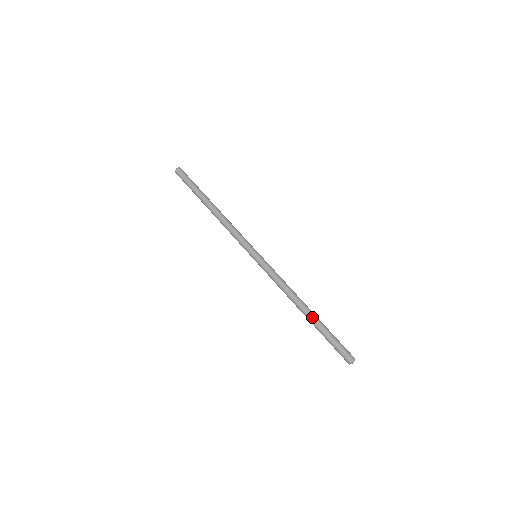
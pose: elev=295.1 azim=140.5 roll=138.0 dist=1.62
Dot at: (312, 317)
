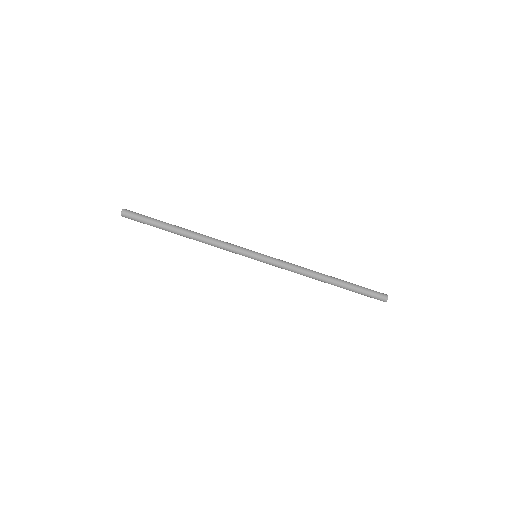
Dot at: (336, 284)
